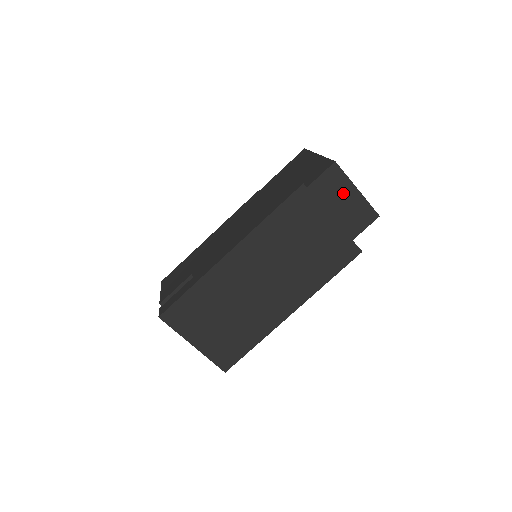
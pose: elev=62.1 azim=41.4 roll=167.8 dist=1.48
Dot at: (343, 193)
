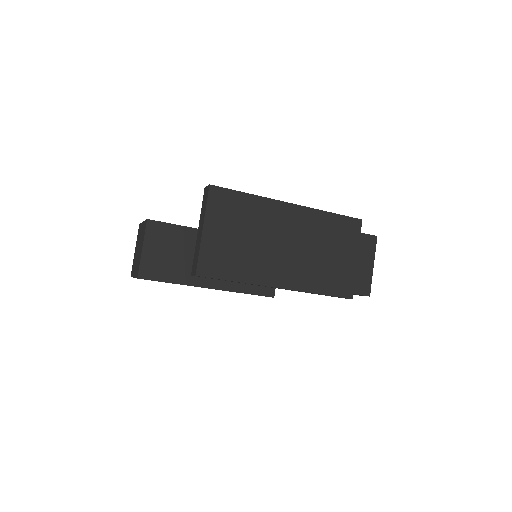
Dot at: (365, 258)
